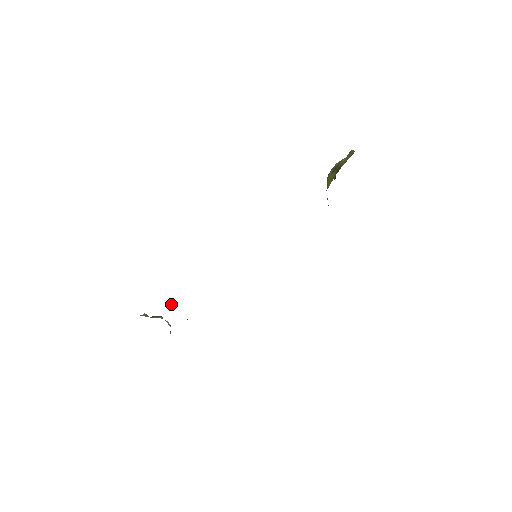
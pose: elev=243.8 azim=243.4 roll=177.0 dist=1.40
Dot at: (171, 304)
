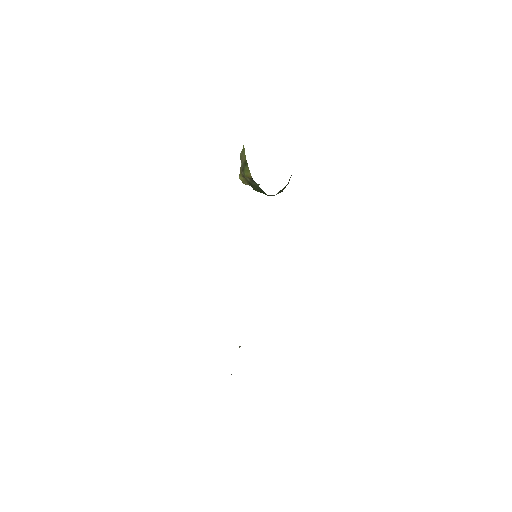
Dot at: occluded
